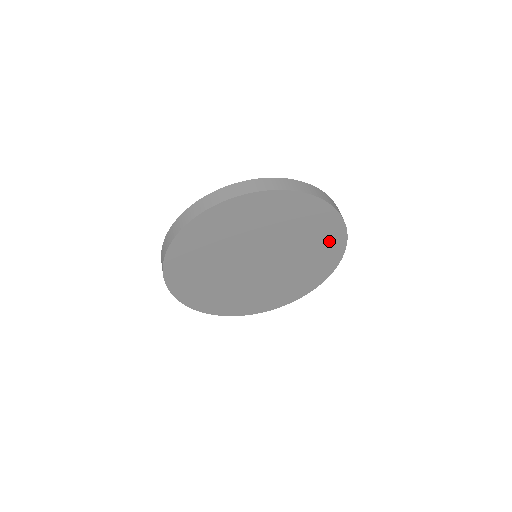
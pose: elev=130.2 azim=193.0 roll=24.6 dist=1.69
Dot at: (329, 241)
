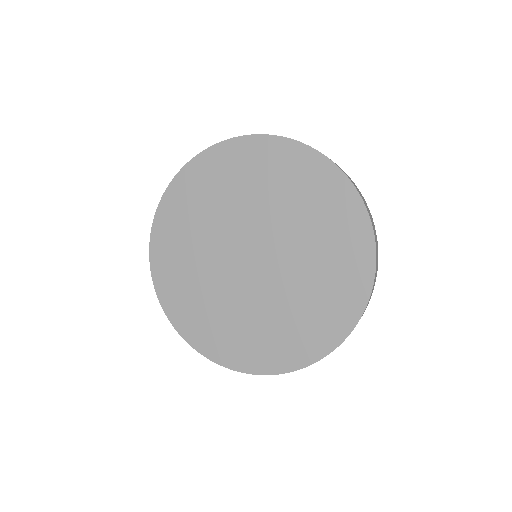
Dot at: (320, 186)
